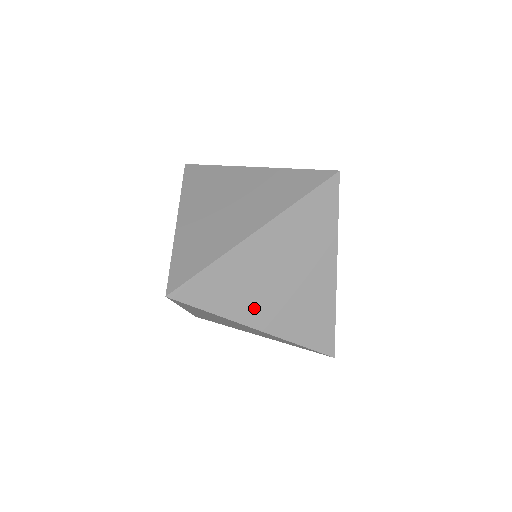
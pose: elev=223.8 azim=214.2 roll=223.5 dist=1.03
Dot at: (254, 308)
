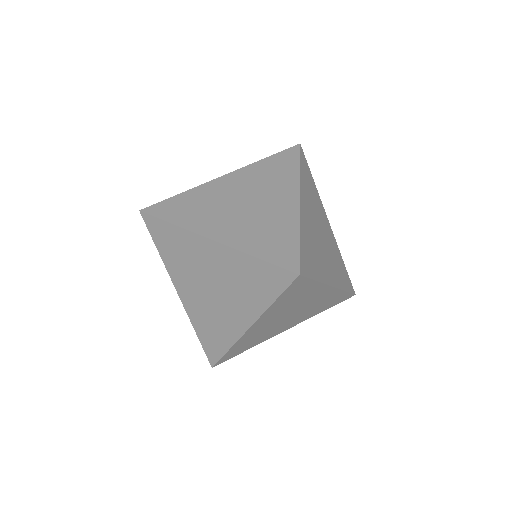
Dot at: (276, 331)
